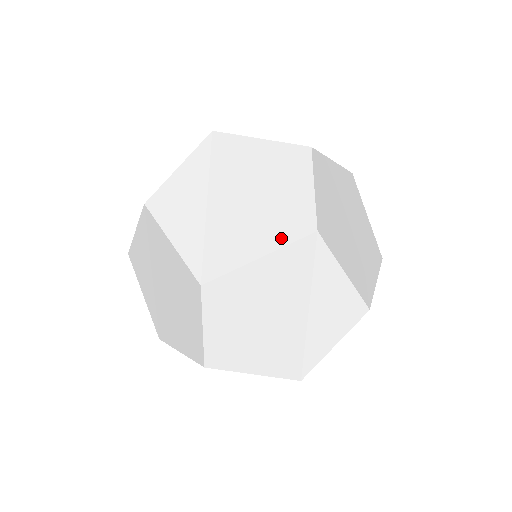
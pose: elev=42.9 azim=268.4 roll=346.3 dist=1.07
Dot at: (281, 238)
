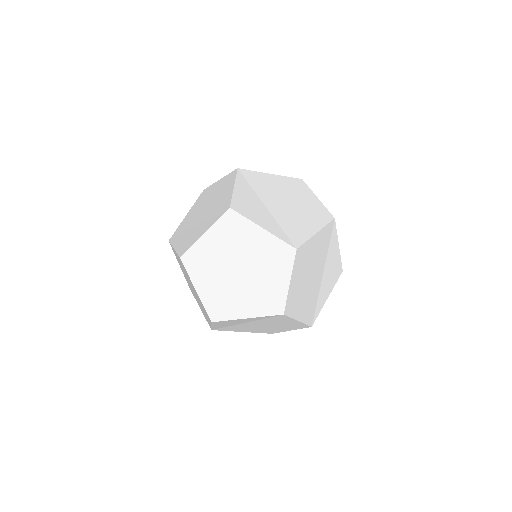
Dot at: (320, 222)
